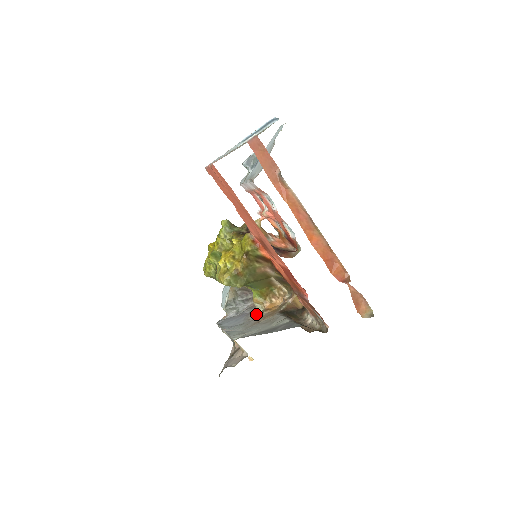
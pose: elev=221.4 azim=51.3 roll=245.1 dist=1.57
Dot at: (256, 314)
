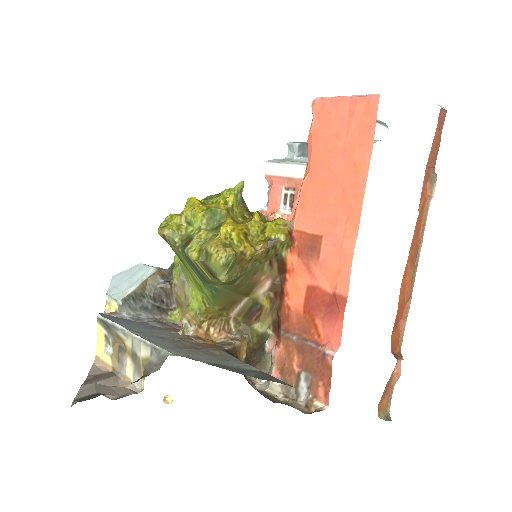
Dot at: (181, 335)
